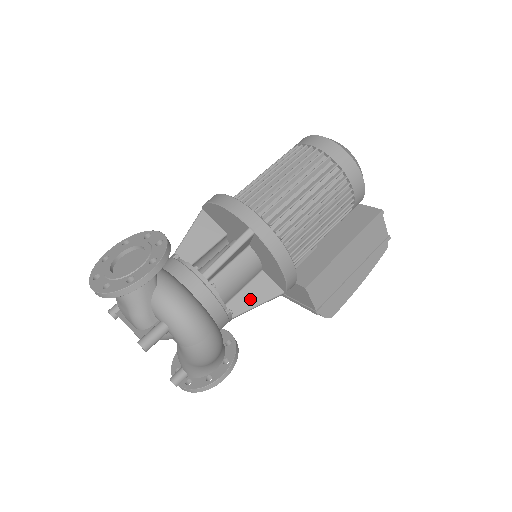
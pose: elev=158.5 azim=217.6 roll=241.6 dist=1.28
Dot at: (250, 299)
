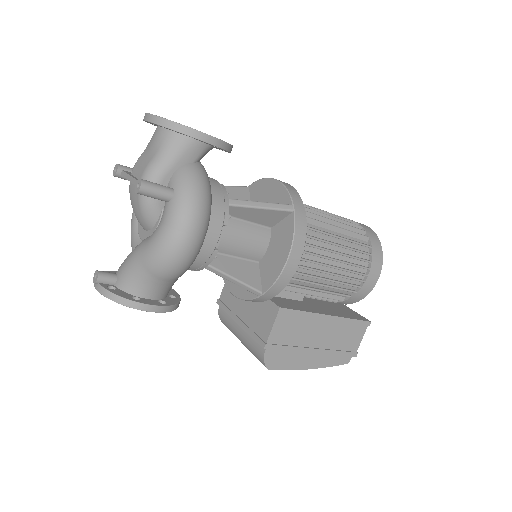
Dot at: (233, 269)
